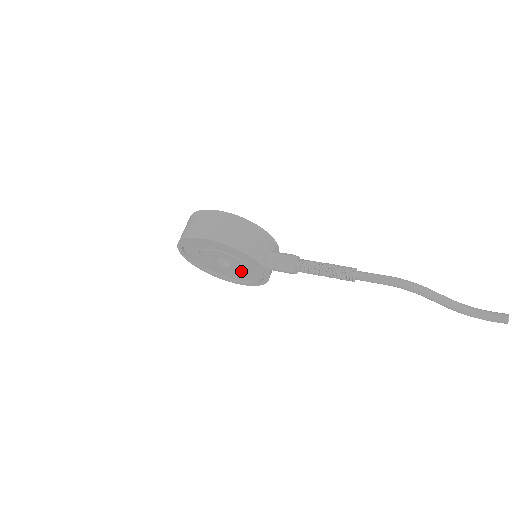
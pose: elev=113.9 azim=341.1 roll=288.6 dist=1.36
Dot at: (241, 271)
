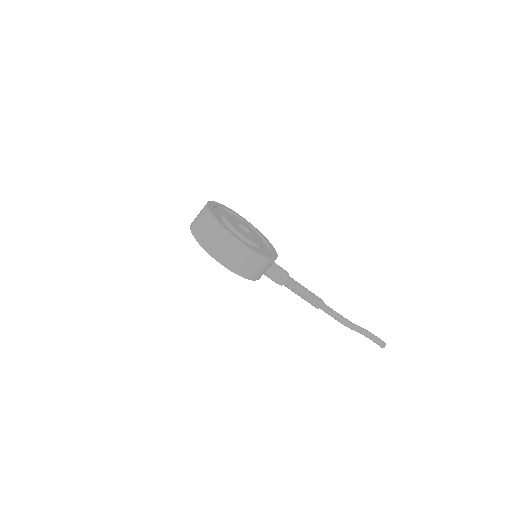
Dot at: occluded
